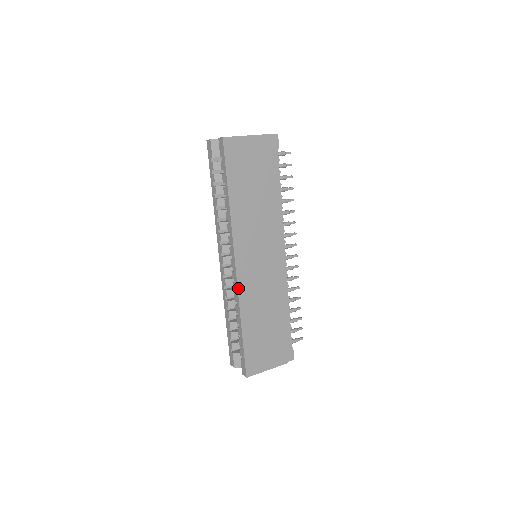
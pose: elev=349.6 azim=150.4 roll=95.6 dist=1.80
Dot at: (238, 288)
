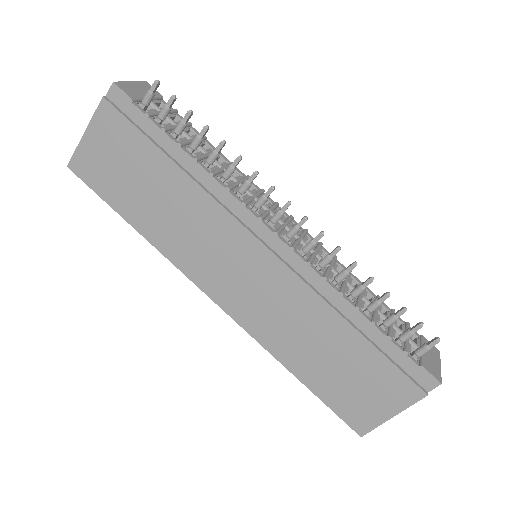
Dot at: (243, 327)
